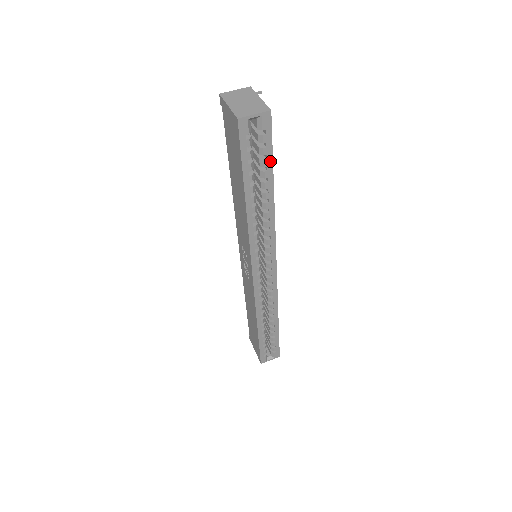
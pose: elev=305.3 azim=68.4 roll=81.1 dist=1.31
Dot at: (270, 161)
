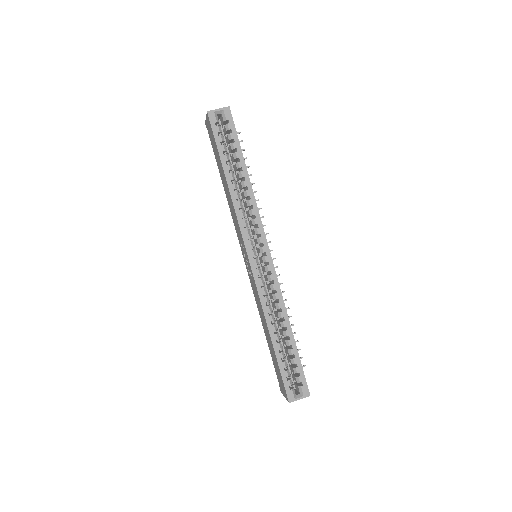
Dot at: (238, 144)
